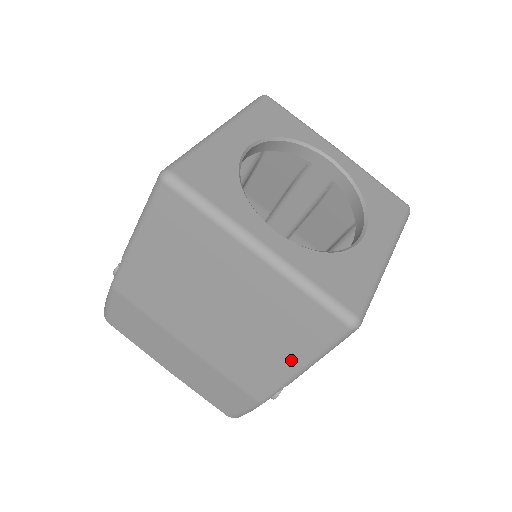
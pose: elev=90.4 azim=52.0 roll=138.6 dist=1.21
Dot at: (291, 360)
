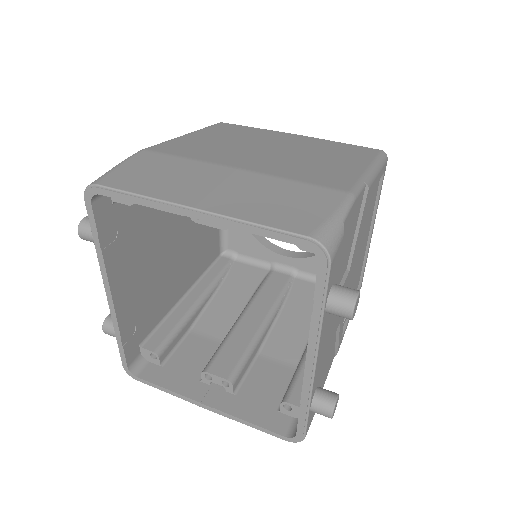
Dot at: (357, 164)
